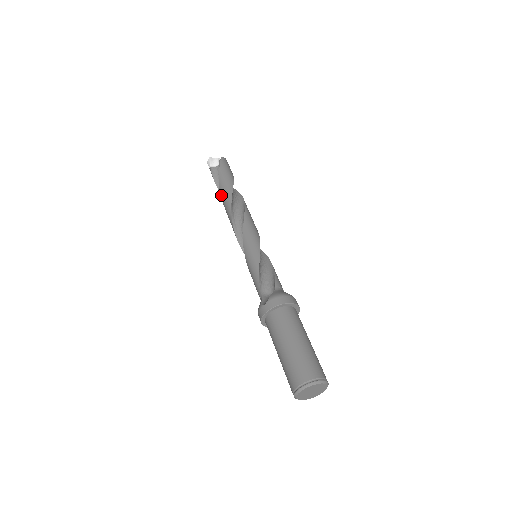
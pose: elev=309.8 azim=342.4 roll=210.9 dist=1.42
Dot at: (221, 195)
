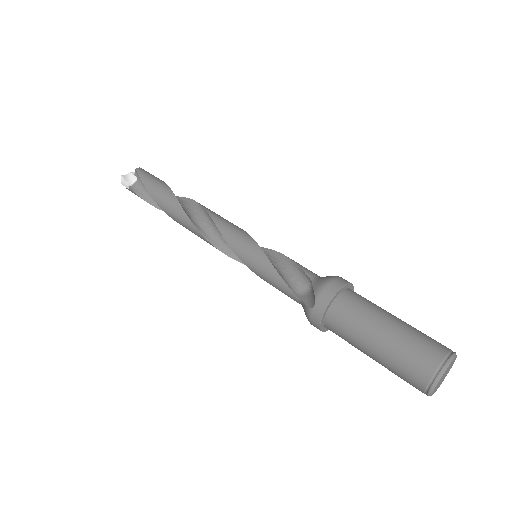
Dot at: (165, 211)
